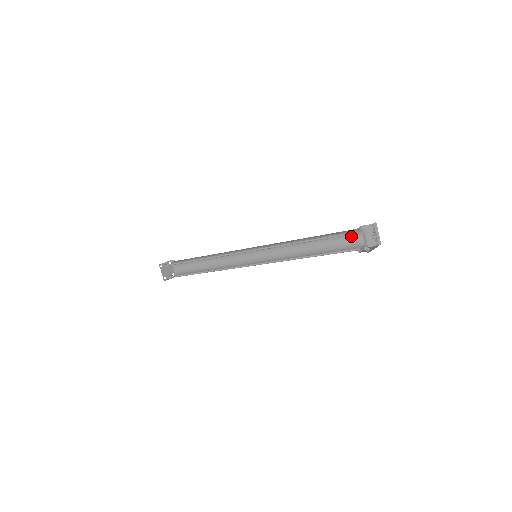
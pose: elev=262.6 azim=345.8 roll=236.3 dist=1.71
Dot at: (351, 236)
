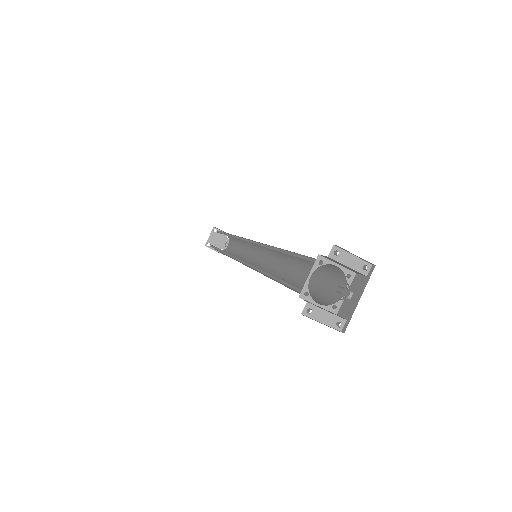
Dot at: occluded
